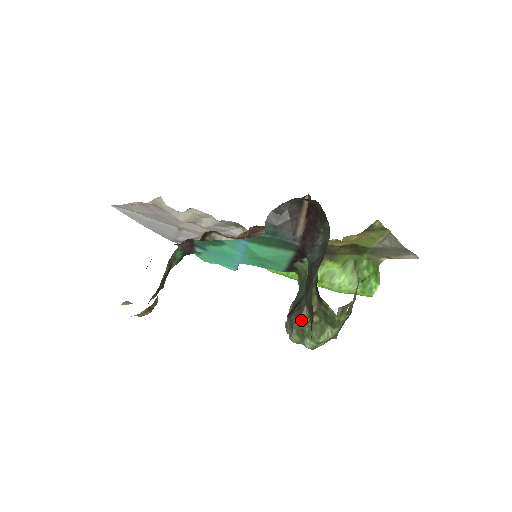
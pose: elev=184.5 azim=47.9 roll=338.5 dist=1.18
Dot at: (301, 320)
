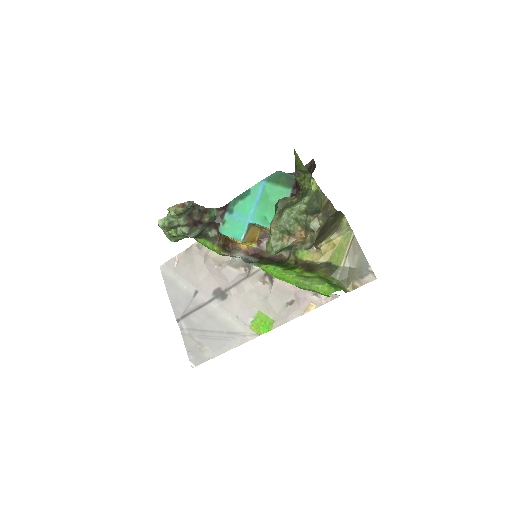
Dot at: (285, 201)
